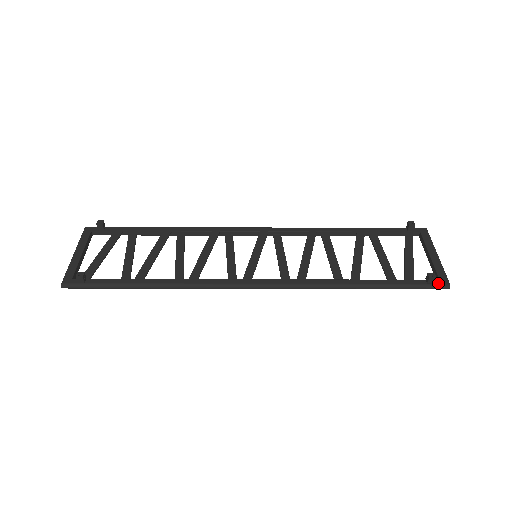
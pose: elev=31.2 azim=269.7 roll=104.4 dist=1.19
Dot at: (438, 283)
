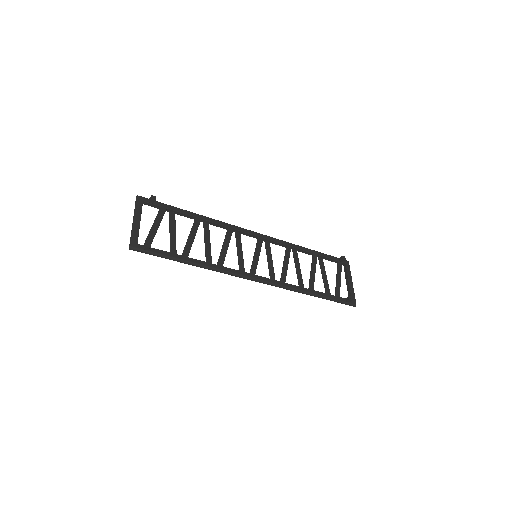
Dot at: (351, 302)
